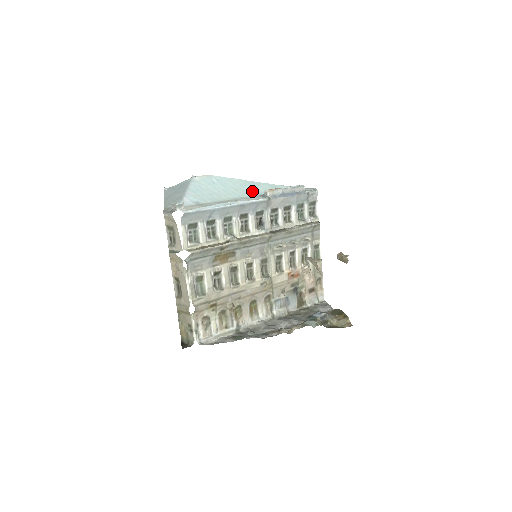
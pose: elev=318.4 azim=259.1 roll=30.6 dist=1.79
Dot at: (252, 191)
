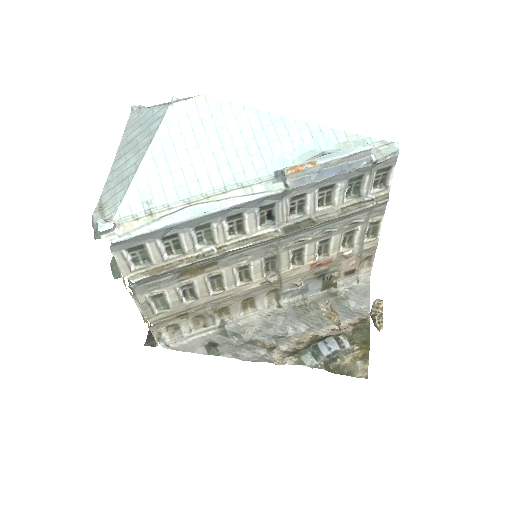
Dot at: (266, 156)
